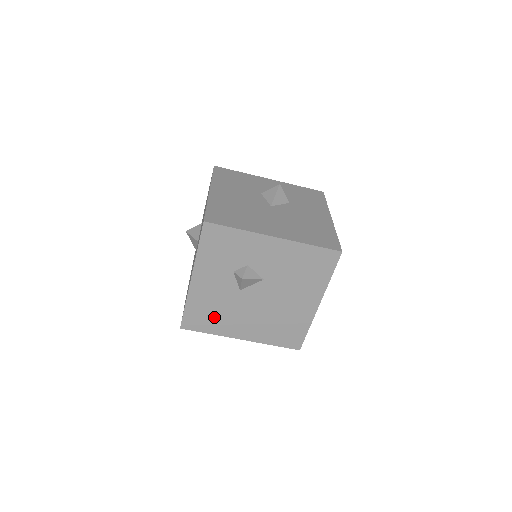
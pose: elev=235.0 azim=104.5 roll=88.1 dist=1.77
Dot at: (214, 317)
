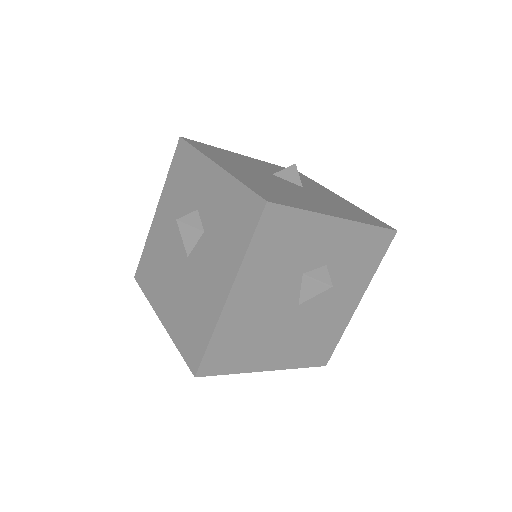
Dot at: occluded
